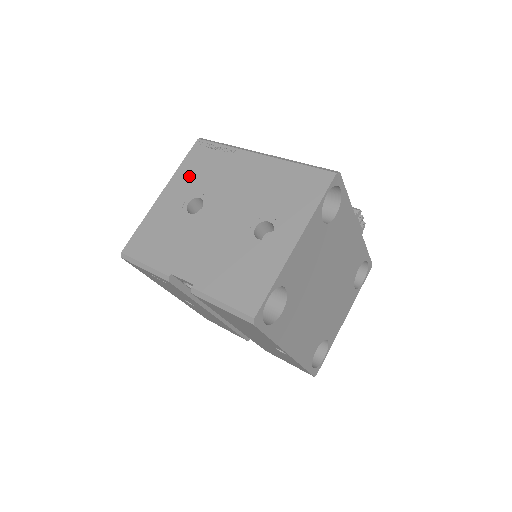
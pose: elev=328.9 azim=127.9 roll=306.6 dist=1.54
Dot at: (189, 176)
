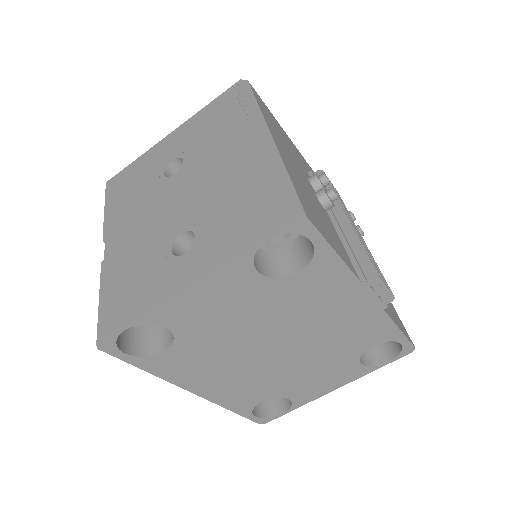
Dot at: (198, 126)
